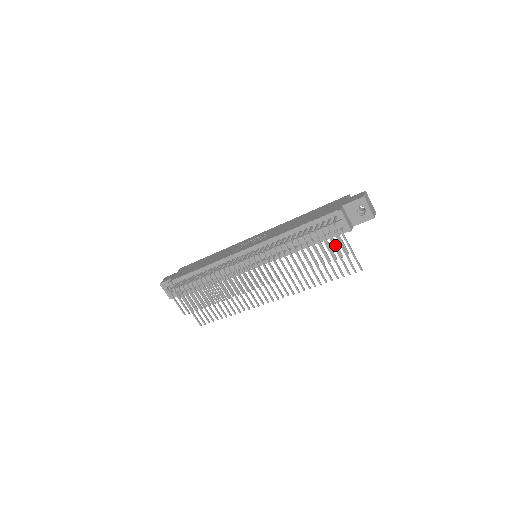
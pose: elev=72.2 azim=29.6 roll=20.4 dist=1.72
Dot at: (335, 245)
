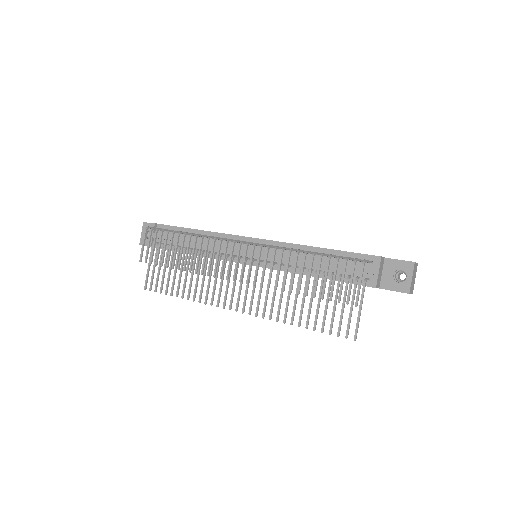
Dot at: (350, 285)
